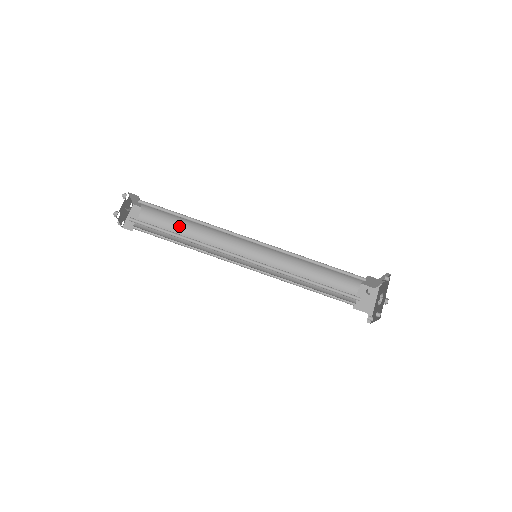
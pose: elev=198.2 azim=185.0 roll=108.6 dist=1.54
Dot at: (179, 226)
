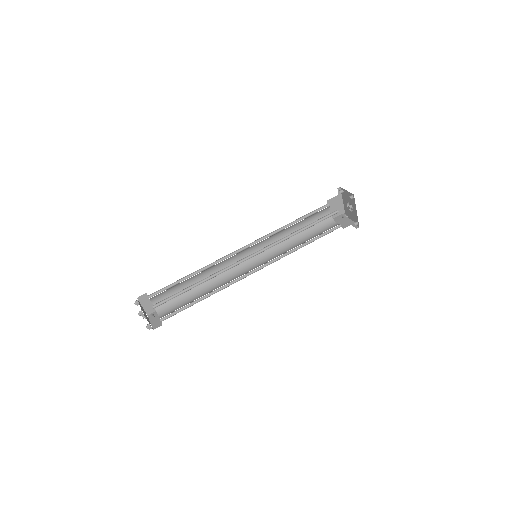
Dot at: (185, 282)
